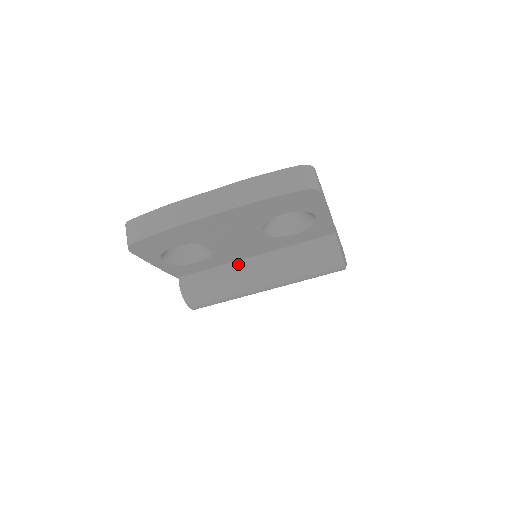
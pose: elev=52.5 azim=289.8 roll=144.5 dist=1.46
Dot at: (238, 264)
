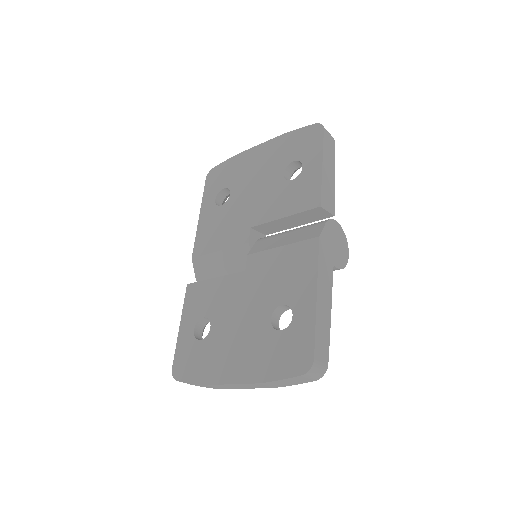
Dot at: occluded
